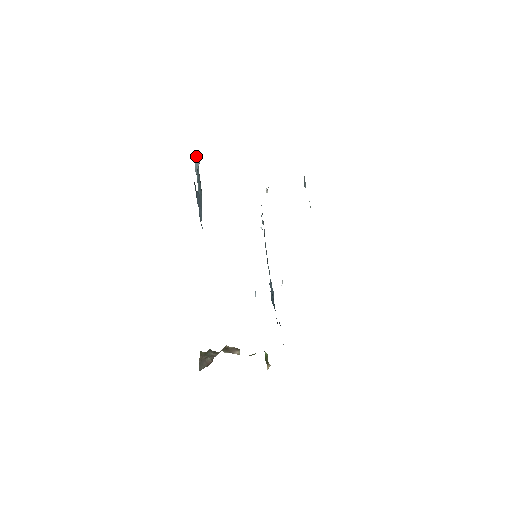
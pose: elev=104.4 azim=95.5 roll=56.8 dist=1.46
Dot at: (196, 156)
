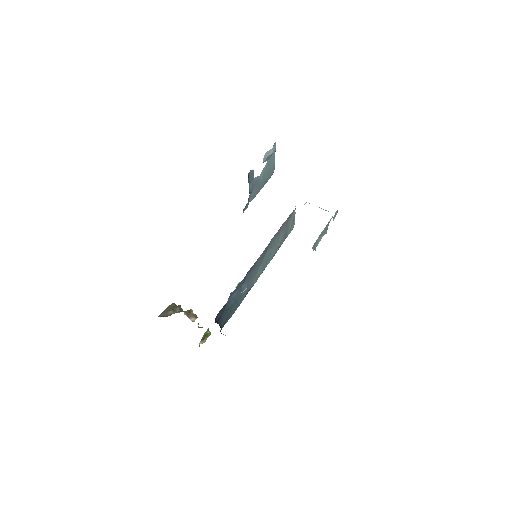
Dot at: occluded
